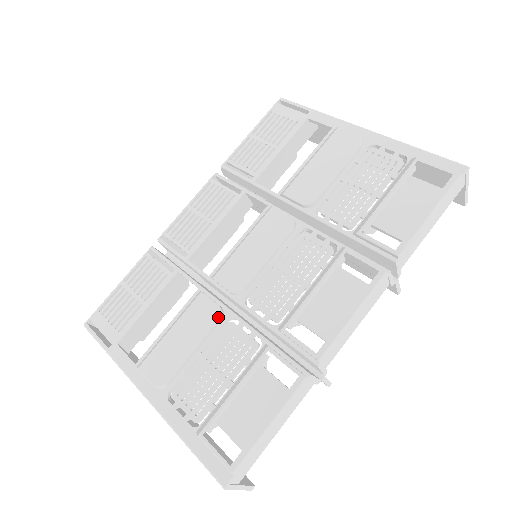
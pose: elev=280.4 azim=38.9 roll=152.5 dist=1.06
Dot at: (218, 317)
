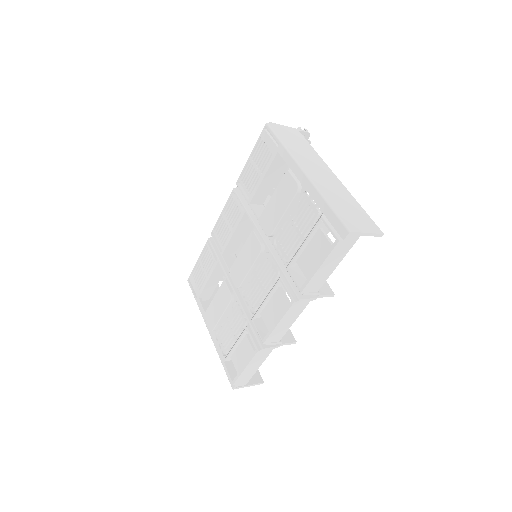
Dot at: (230, 301)
